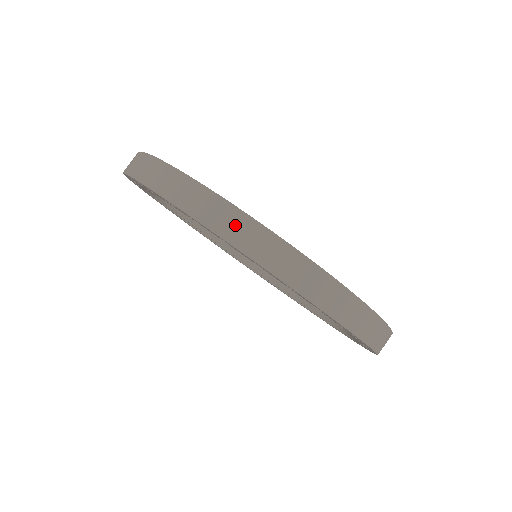
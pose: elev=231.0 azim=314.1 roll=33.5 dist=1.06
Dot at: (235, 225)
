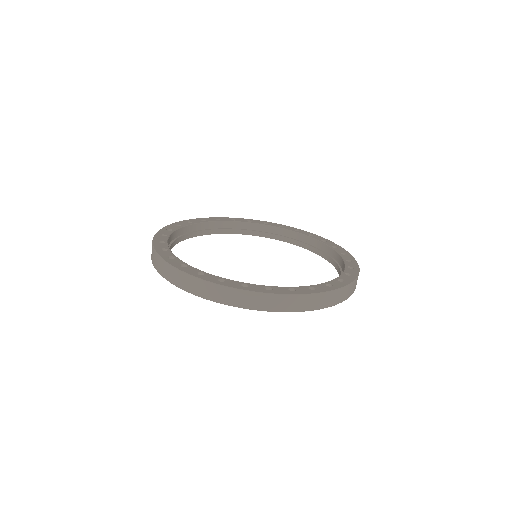
Dot at: (218, 293)
